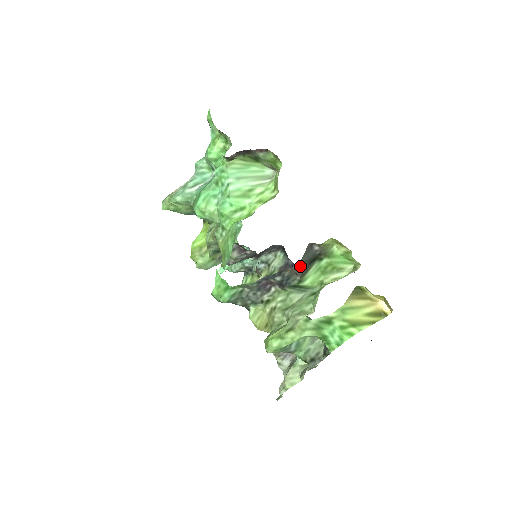
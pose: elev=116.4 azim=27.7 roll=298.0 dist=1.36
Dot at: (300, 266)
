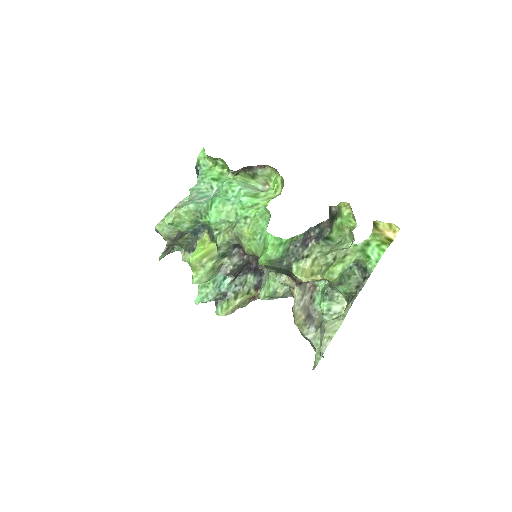
Dot at: (329, 220)
